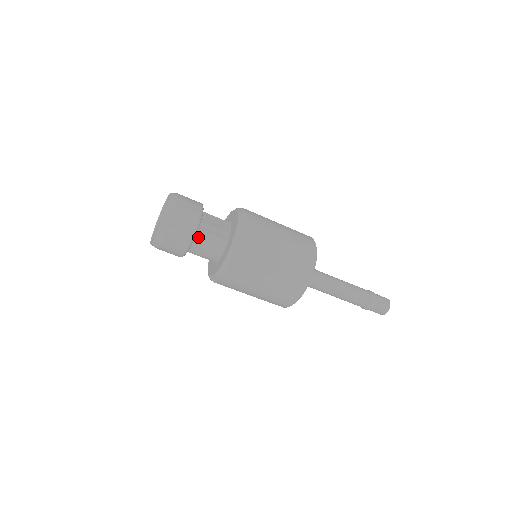
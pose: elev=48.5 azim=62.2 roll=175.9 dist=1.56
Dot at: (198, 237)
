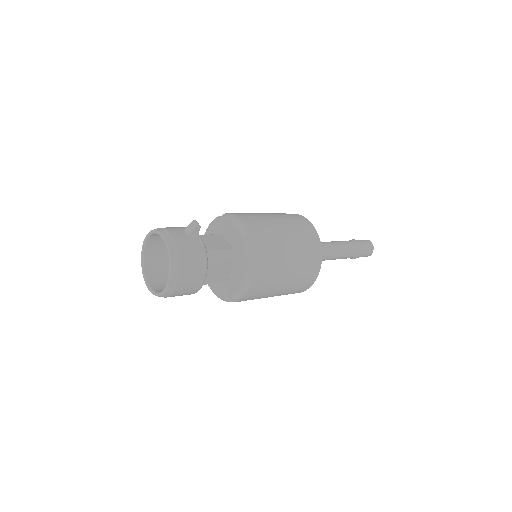
Dot at: occluded
